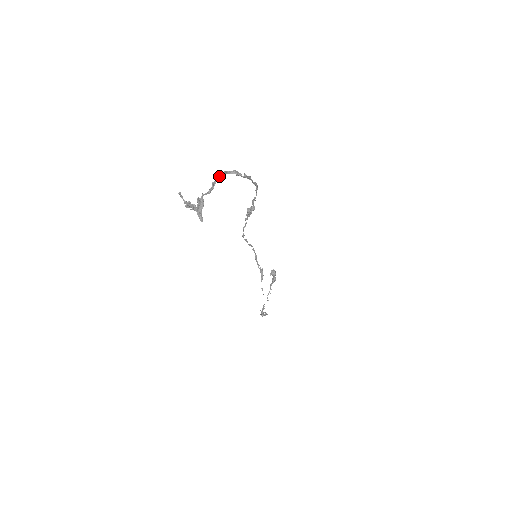
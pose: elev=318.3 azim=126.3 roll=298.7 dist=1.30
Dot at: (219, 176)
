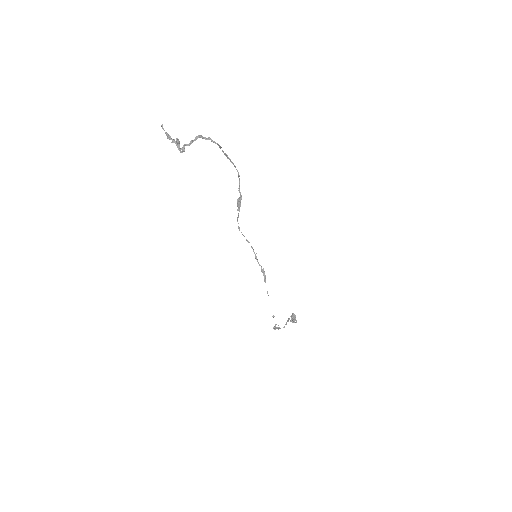
Dot at: (197, 137)
